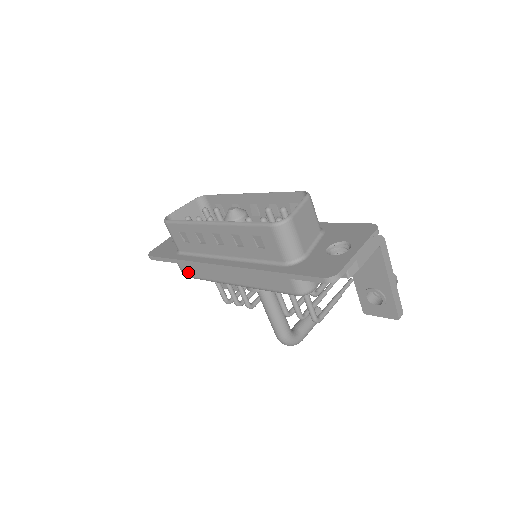
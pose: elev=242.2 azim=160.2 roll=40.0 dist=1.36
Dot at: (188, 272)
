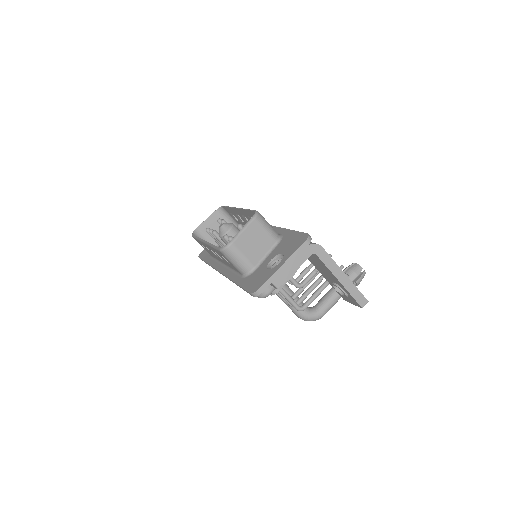
Dot at: occluded
